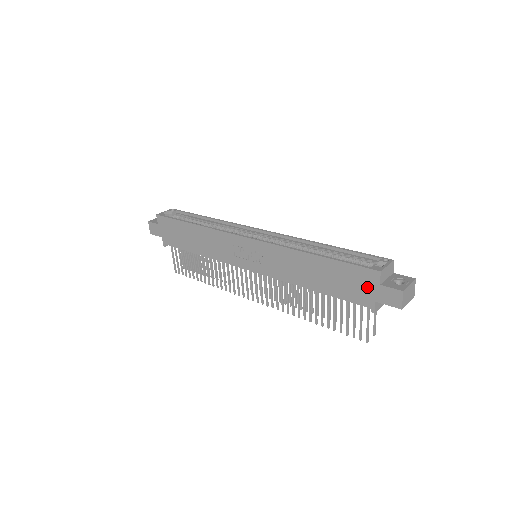
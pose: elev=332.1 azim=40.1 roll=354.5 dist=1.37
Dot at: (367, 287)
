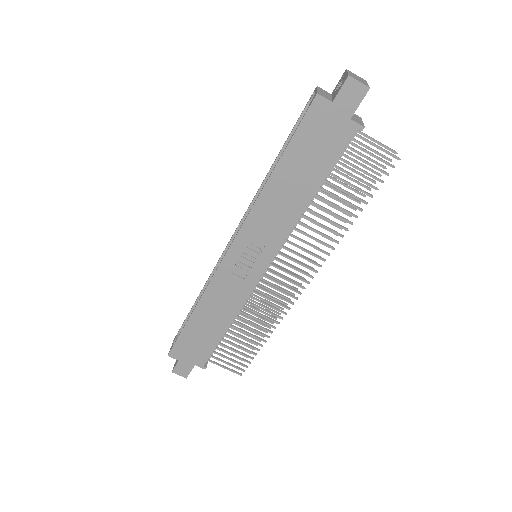
Dot at: (330, 121)
